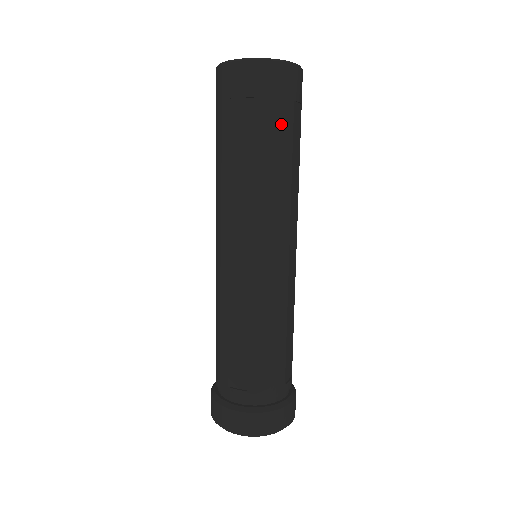
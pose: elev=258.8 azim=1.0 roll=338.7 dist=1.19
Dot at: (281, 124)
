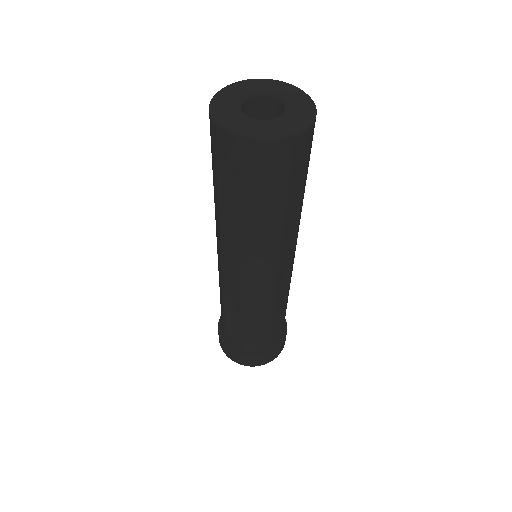
Dot at: (270, 195)
